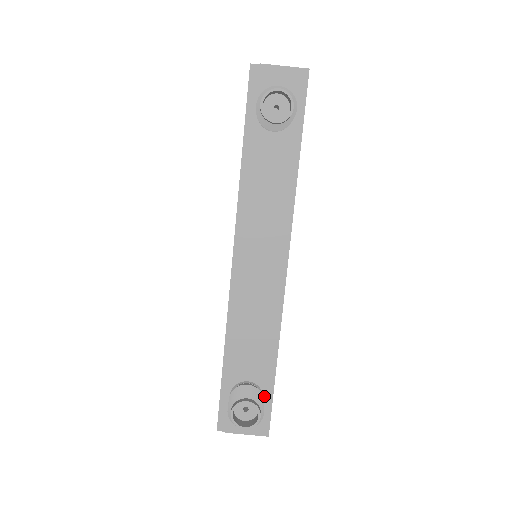
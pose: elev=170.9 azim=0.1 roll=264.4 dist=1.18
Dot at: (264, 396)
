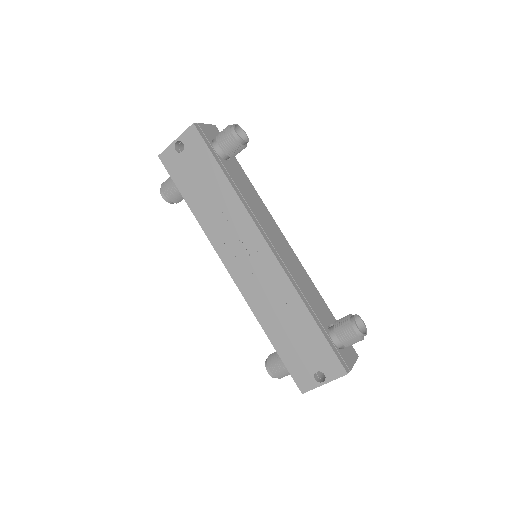
Dot at: occluded
